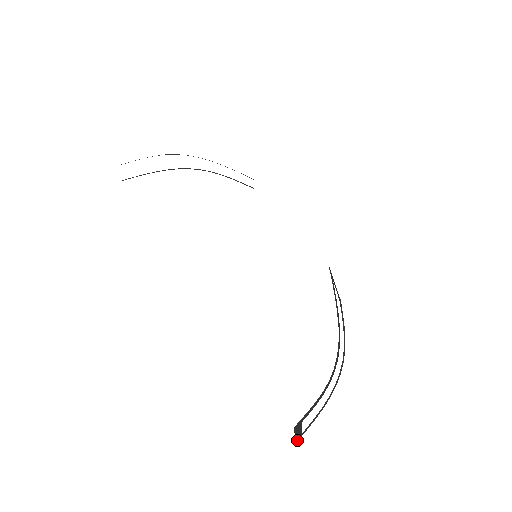
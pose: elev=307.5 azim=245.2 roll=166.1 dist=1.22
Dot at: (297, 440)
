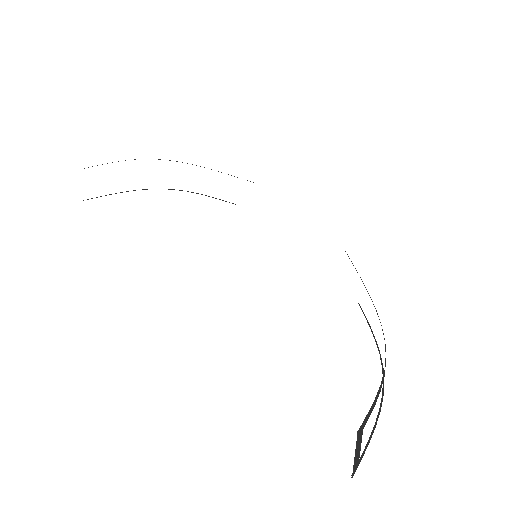
Dot at: (354, 472)
